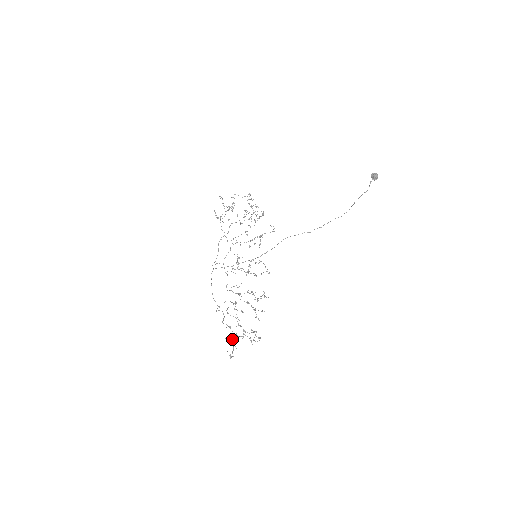
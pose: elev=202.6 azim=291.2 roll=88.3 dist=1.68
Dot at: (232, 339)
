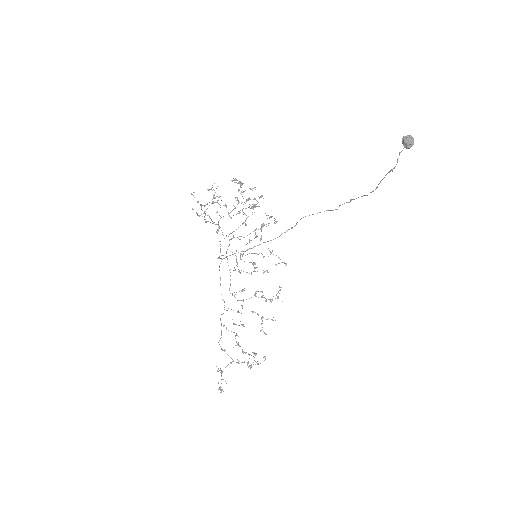
Dot at: (222, 371)
